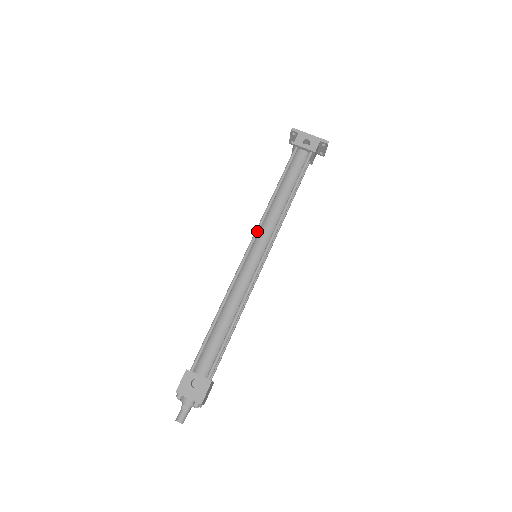
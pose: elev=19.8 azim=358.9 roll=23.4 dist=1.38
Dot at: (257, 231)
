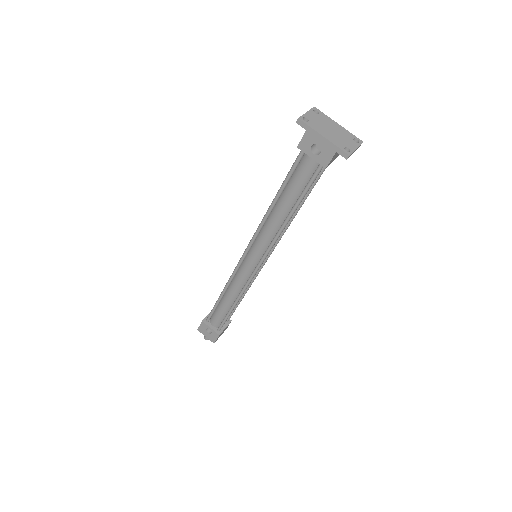
Dot at: (251, 242)
